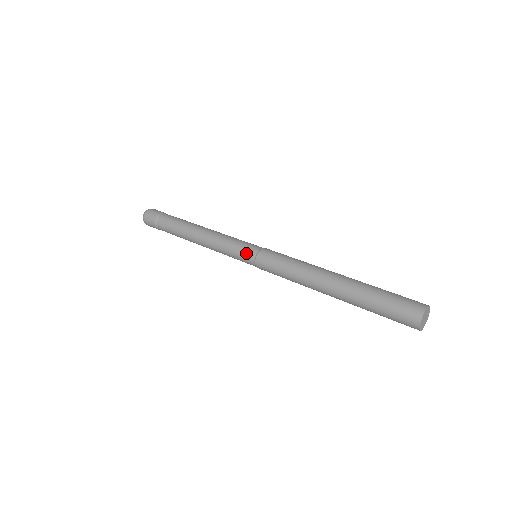
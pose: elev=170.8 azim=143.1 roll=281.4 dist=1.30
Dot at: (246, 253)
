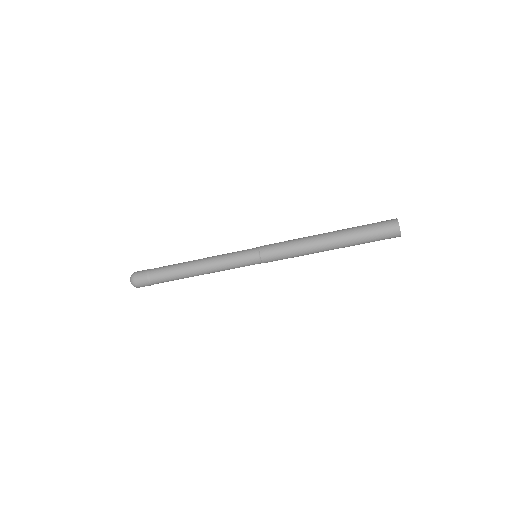
Dot at: (249, 250)
